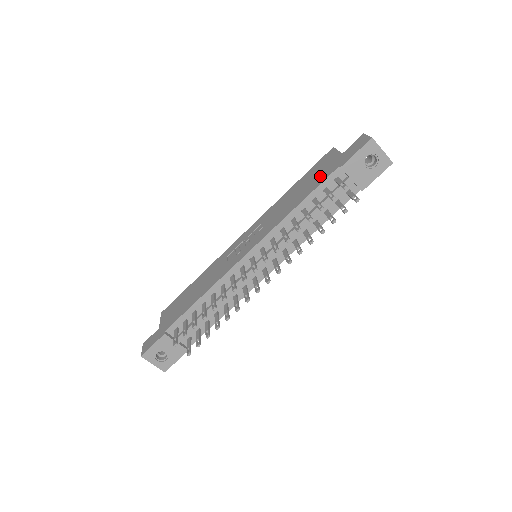
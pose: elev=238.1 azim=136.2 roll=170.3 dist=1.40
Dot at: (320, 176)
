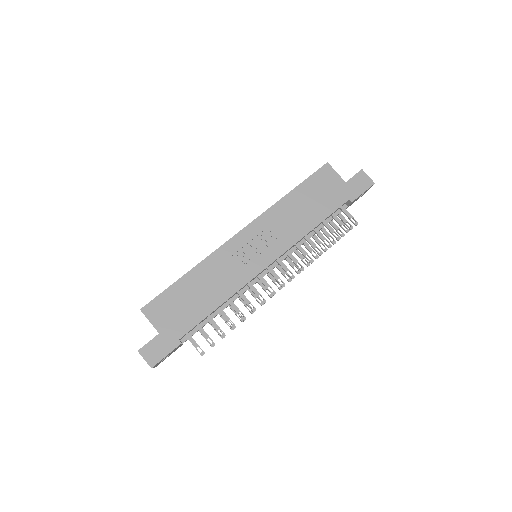
Dot at: (329, 200)
